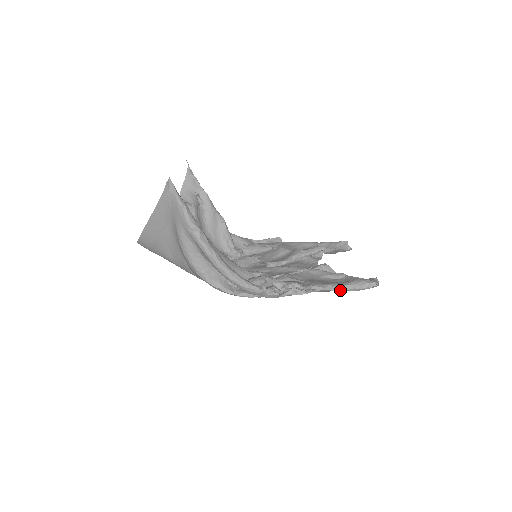
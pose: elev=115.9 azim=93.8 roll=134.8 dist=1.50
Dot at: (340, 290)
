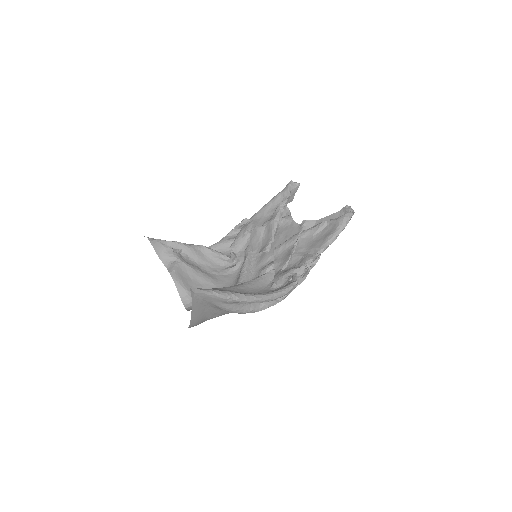
Dot at: (336, 237)
